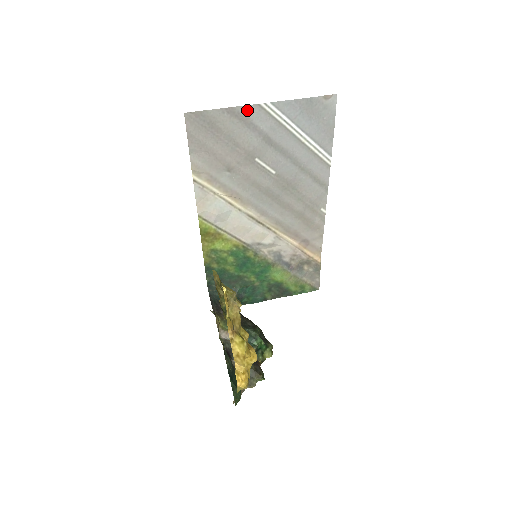
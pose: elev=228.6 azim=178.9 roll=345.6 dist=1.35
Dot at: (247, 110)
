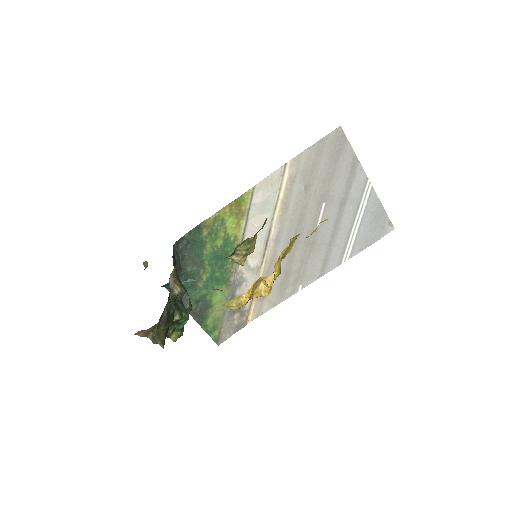
Dot at: (360, 172)
